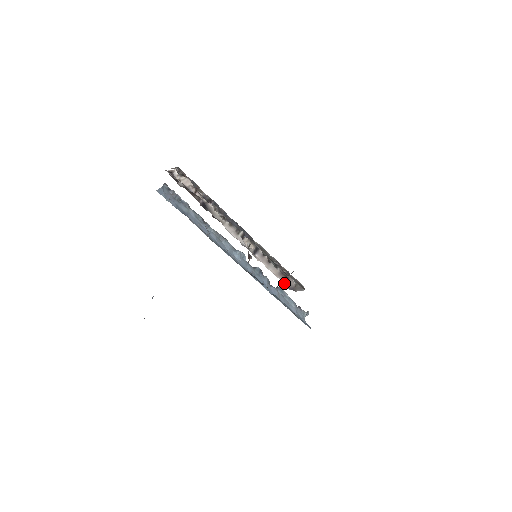
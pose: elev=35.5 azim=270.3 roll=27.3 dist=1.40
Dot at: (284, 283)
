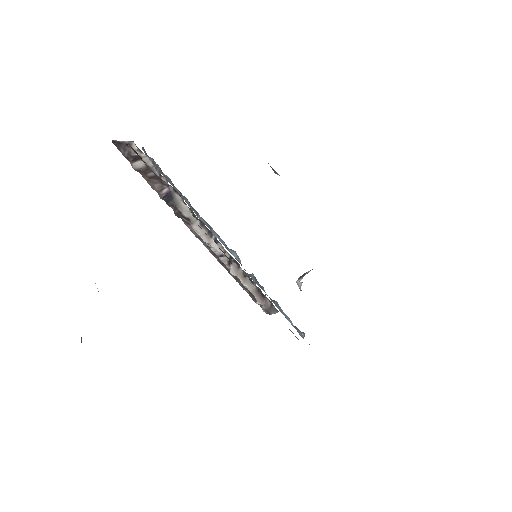
Dot at: (260, 303)
